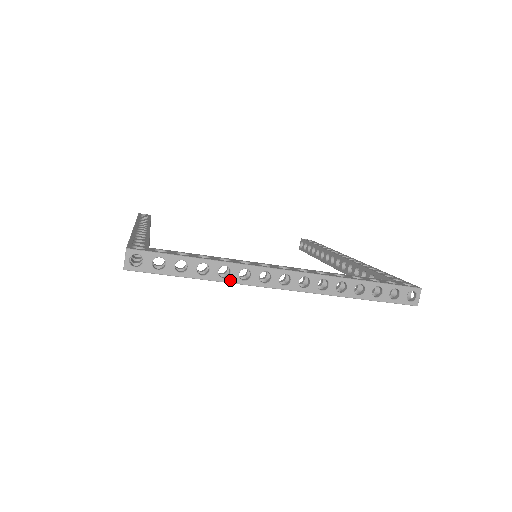
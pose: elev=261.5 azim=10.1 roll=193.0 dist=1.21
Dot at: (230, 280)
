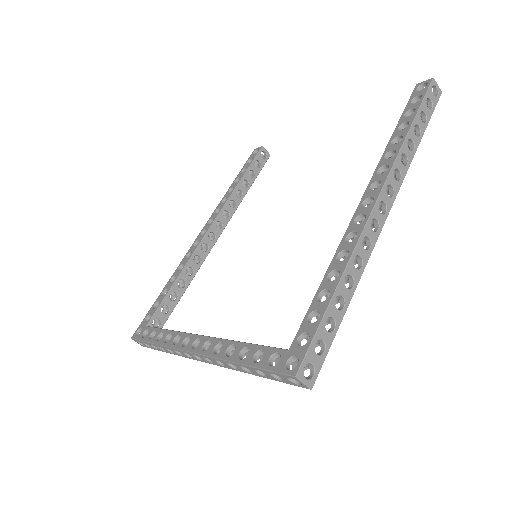
Dot at: (177, 354)
